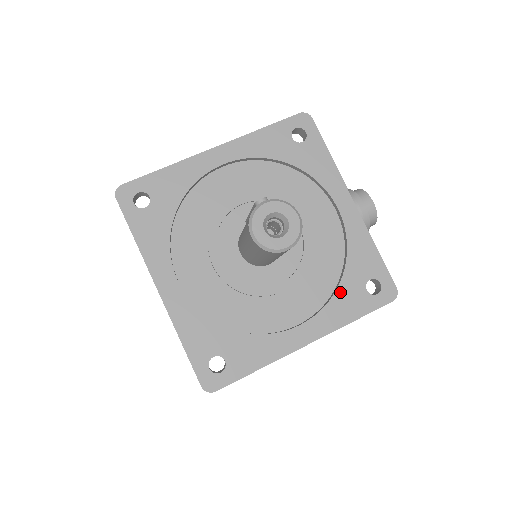
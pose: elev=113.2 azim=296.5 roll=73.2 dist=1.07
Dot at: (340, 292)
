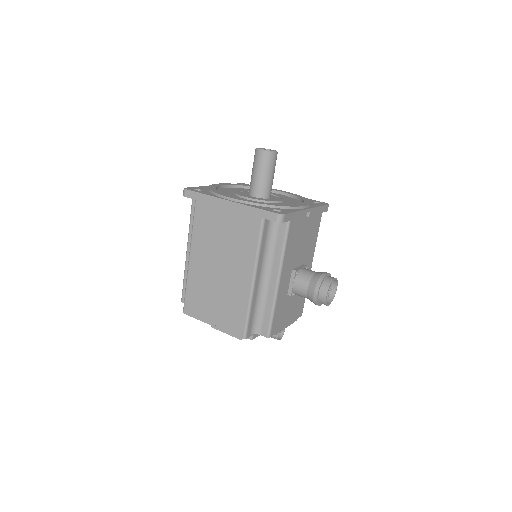
Dot at: (263, 203)
